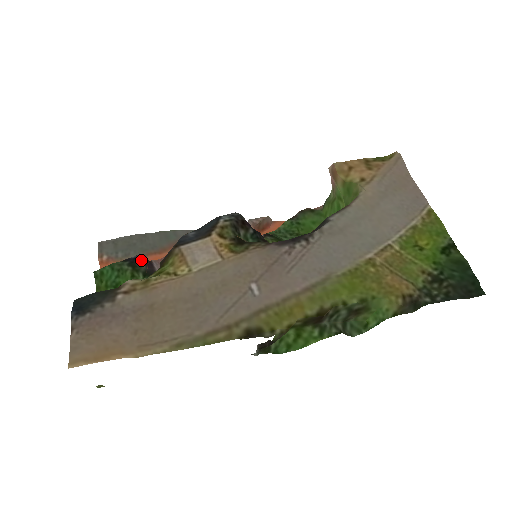
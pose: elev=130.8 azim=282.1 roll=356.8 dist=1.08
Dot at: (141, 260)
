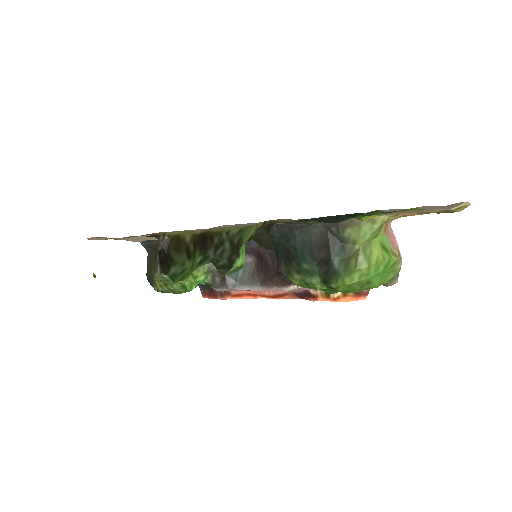
Dot at: occluded
